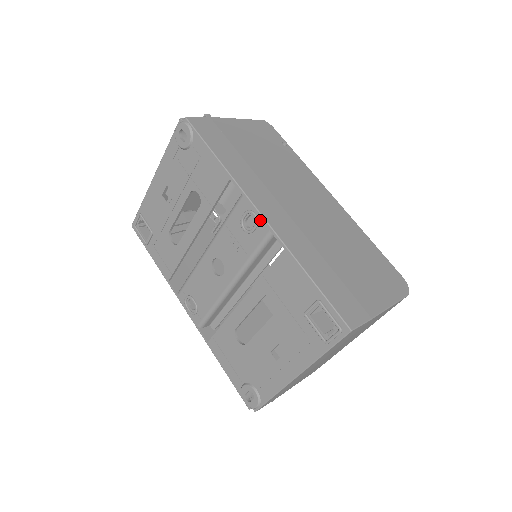
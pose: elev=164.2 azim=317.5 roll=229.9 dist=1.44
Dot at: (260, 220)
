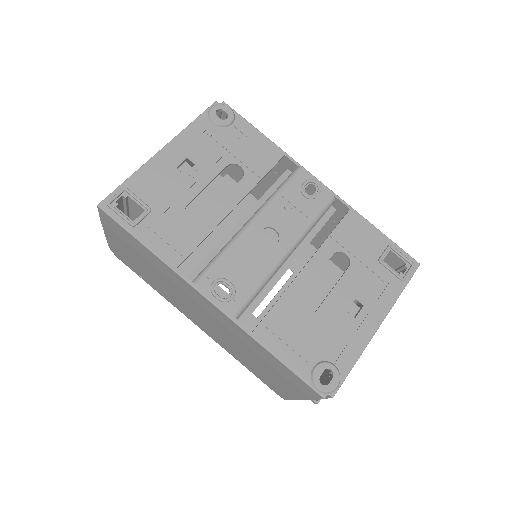
Dot at: (323, 187)
